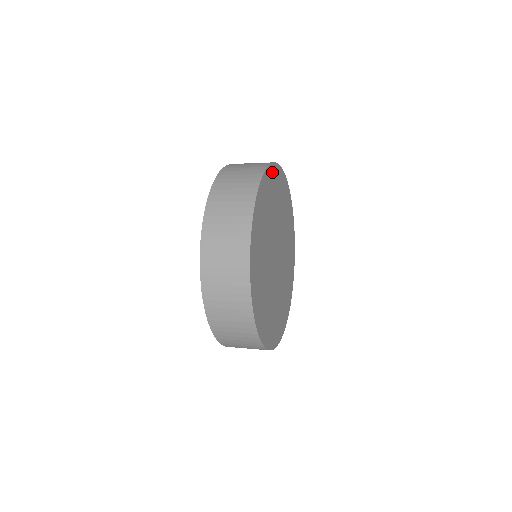
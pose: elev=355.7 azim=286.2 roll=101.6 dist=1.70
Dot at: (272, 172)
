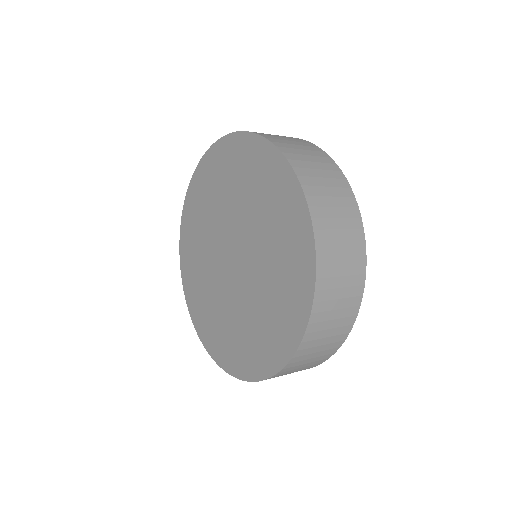
Dot at: occluded
